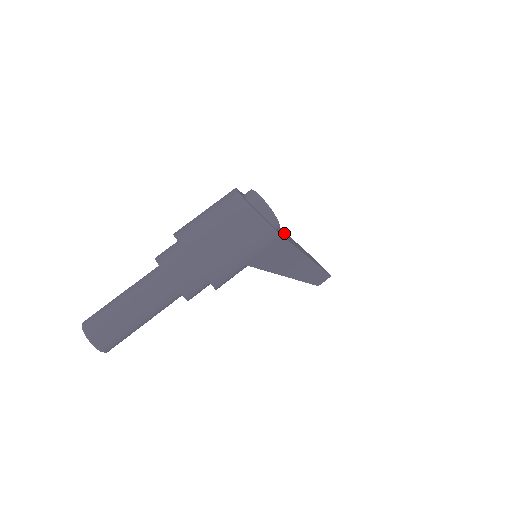
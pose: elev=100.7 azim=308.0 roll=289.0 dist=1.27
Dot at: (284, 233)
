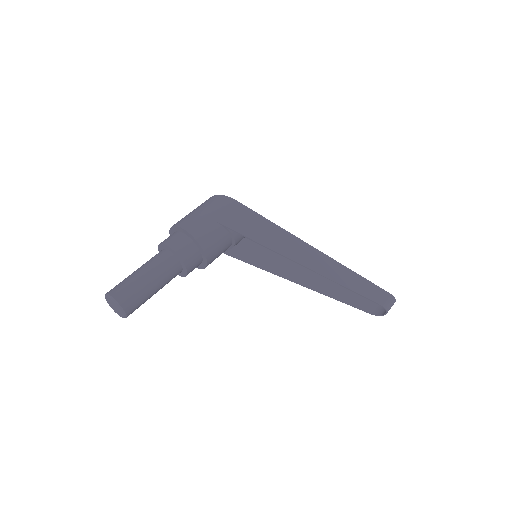
Dot at: occluded
